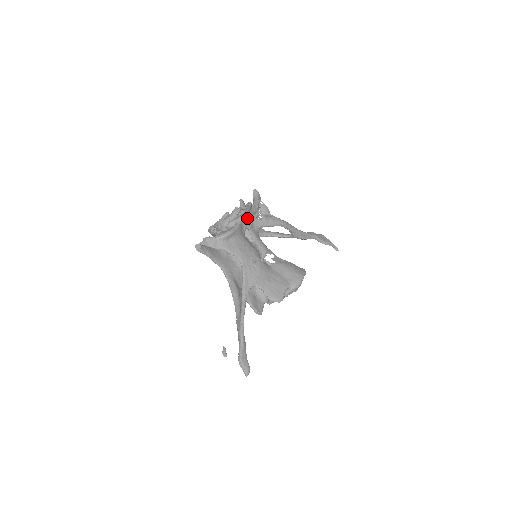
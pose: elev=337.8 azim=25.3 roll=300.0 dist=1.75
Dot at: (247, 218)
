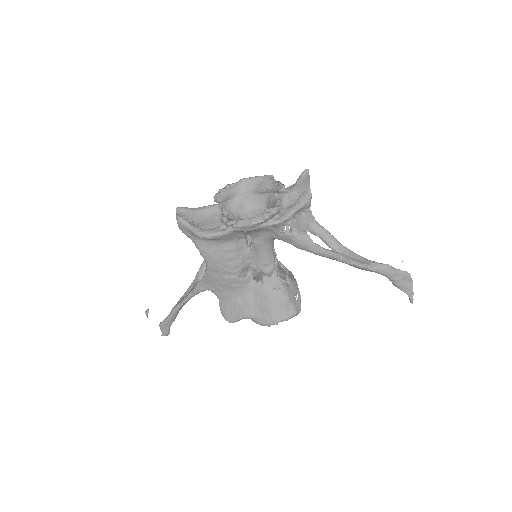
Dot at: (247, 231)
